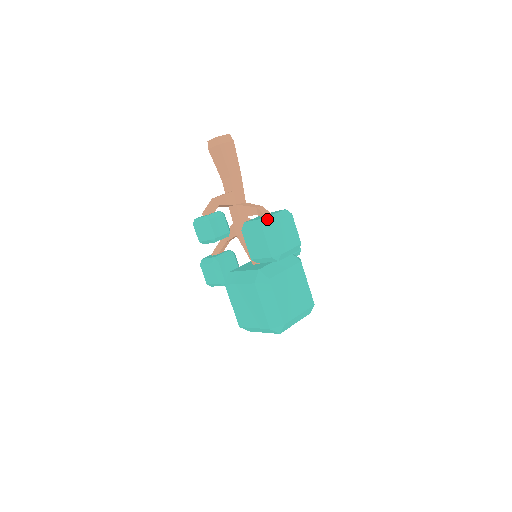
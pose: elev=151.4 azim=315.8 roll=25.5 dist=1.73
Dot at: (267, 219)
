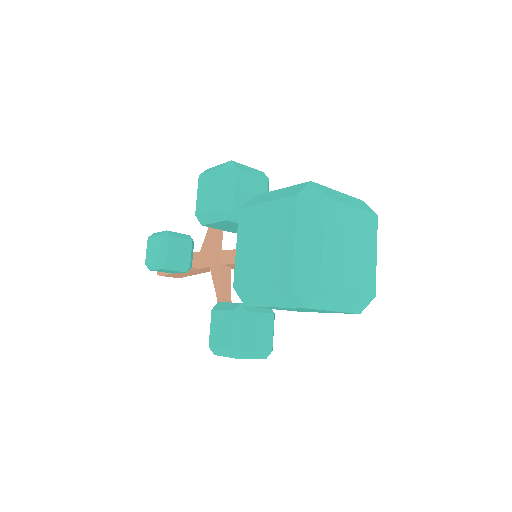
Dot at: occluded
